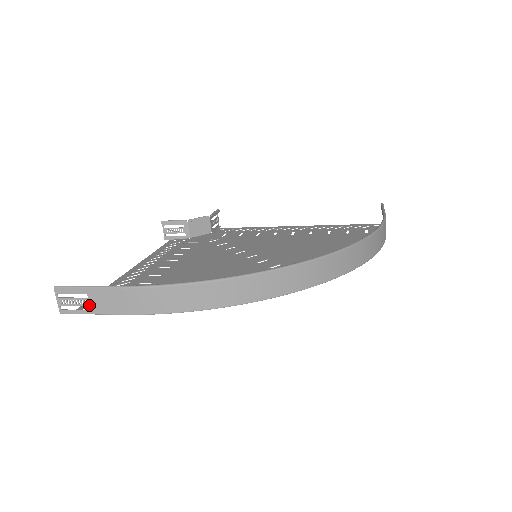
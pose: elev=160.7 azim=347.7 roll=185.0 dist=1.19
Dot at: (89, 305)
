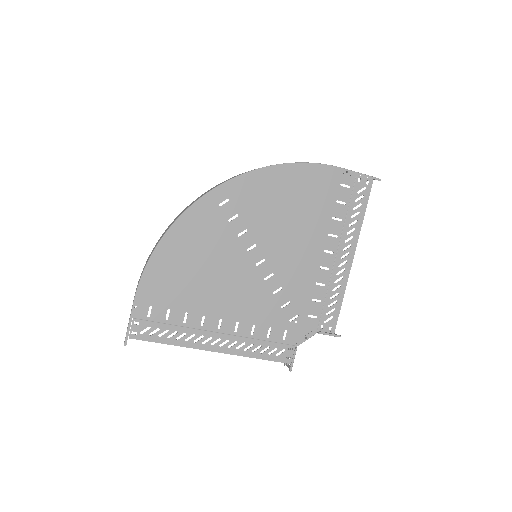
Dot at: occluded
